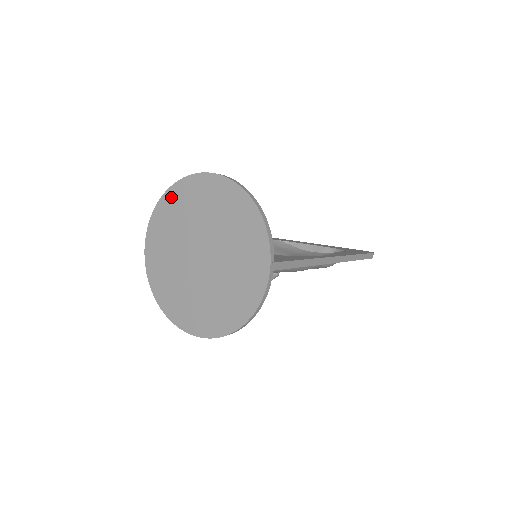
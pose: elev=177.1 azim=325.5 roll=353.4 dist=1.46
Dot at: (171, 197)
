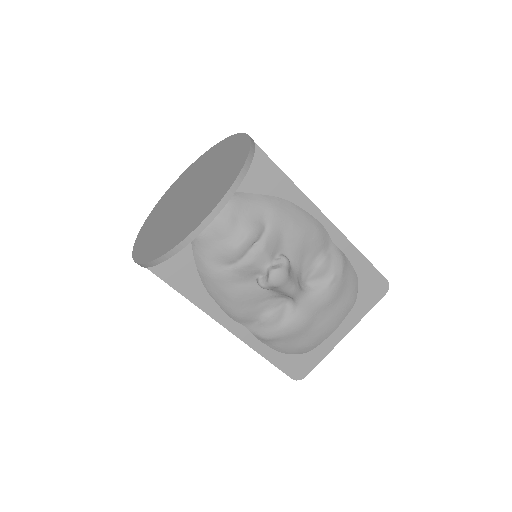
Dot at: (151, 216)
